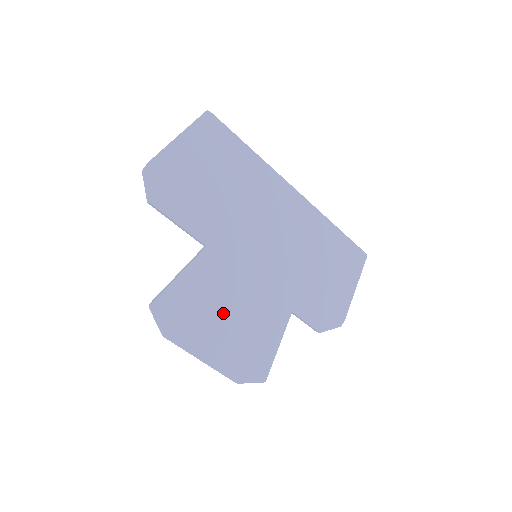
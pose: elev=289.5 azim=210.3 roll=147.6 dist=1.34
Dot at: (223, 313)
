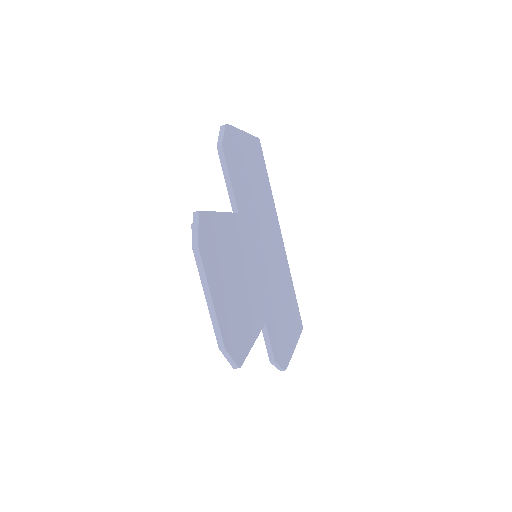
Dot at: (233, 274)
